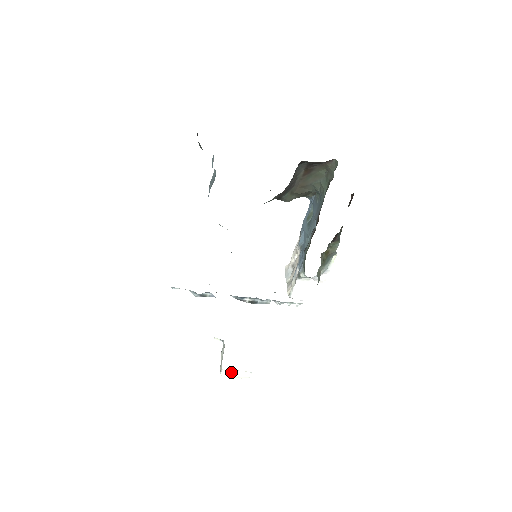
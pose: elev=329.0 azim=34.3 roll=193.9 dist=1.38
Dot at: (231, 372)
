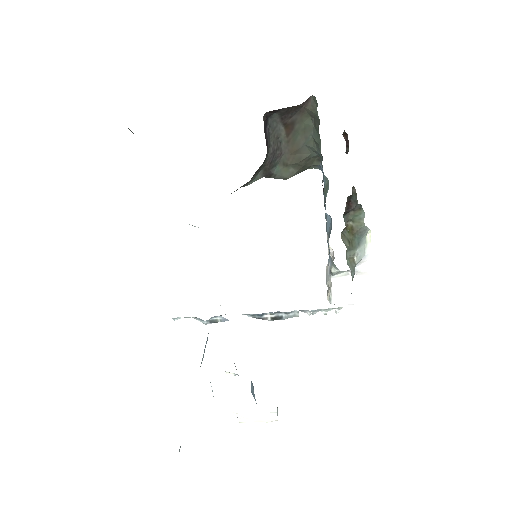
Dot at: (250, 415)
